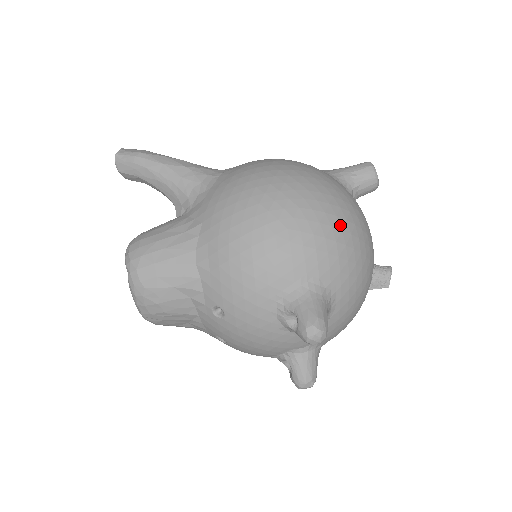
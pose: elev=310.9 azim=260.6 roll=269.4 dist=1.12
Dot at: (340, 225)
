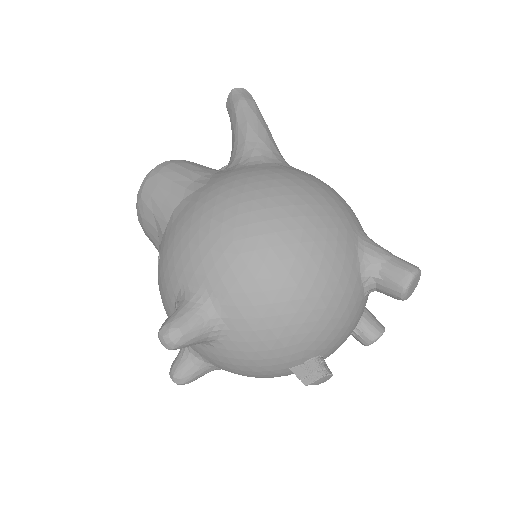
Dot at: (284, 283)
